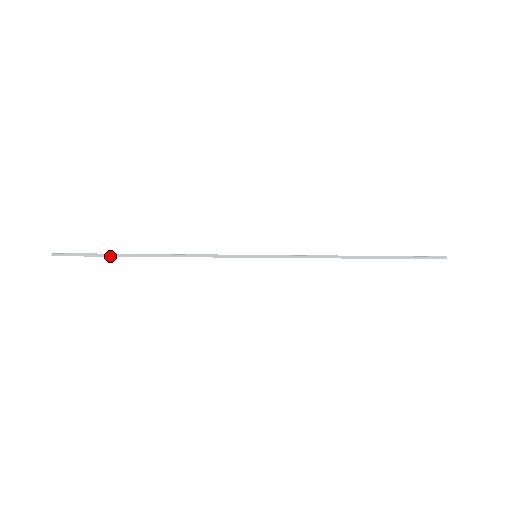
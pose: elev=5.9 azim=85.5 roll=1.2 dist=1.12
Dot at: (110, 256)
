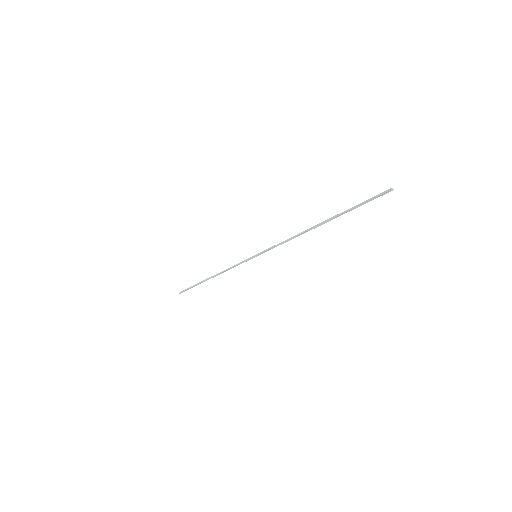
Dot at: occluded
